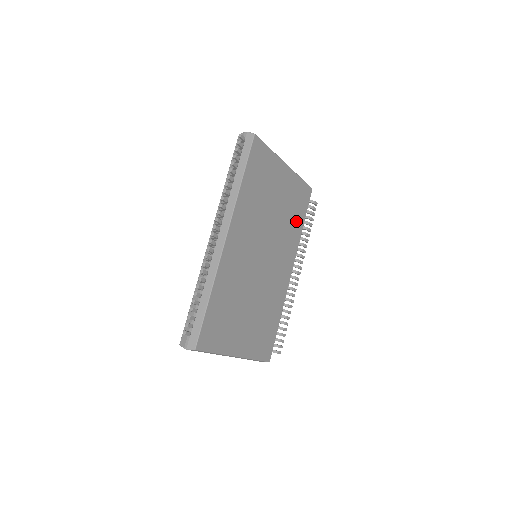
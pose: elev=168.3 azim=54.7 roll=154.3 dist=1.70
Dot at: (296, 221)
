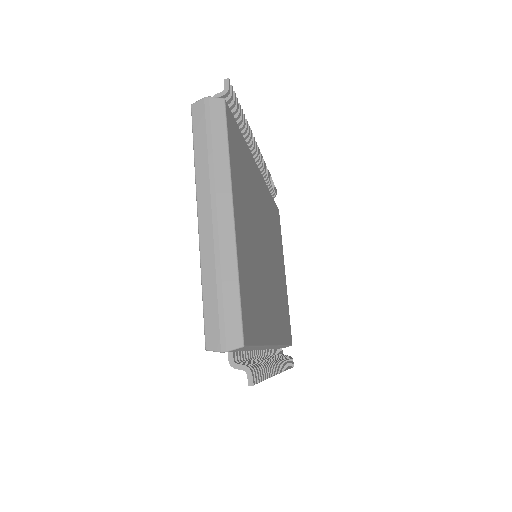
Dot at: (283, 323)
